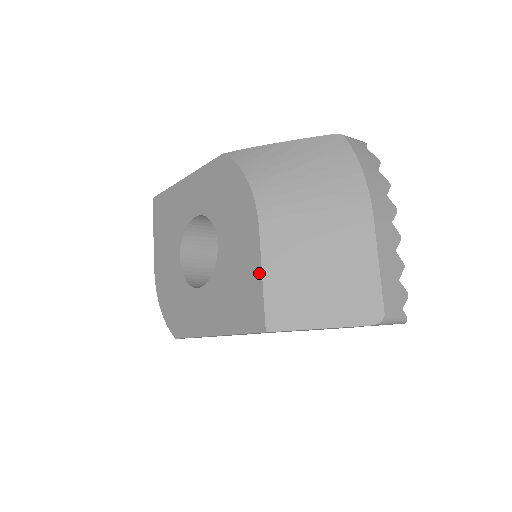
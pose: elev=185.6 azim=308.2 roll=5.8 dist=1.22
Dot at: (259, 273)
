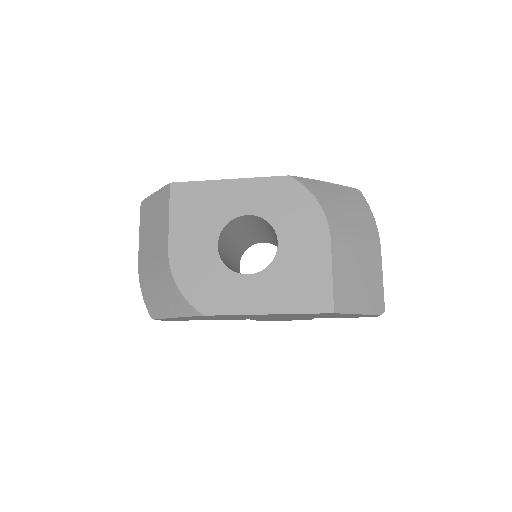
Dot at: (329, 271)
